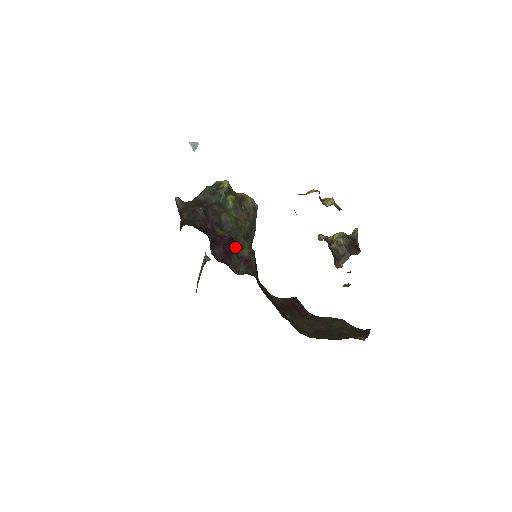
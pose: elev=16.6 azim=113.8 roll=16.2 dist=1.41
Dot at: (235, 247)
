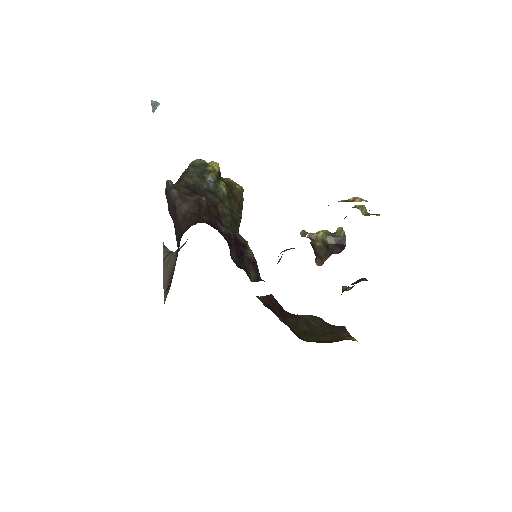
Dot at: (241, 247)
